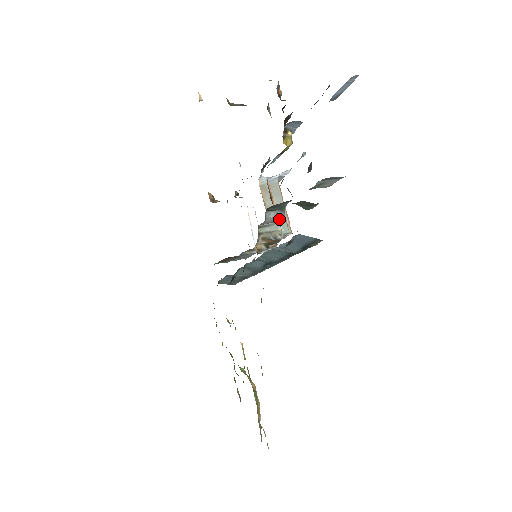
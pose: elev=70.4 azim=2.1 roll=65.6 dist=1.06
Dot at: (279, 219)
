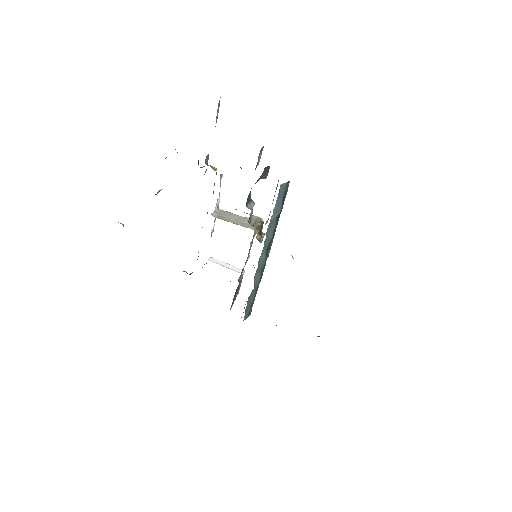
Dot at: occluded
